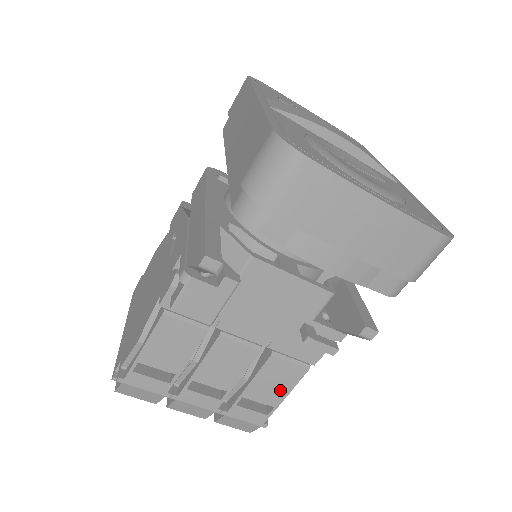
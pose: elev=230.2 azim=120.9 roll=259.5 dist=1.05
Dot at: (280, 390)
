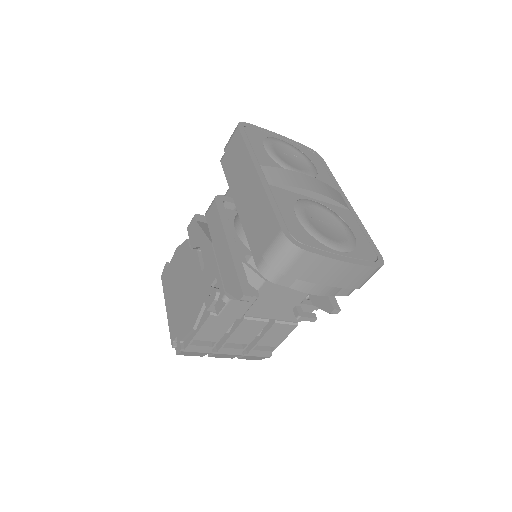
Dot at: (280, 338)
